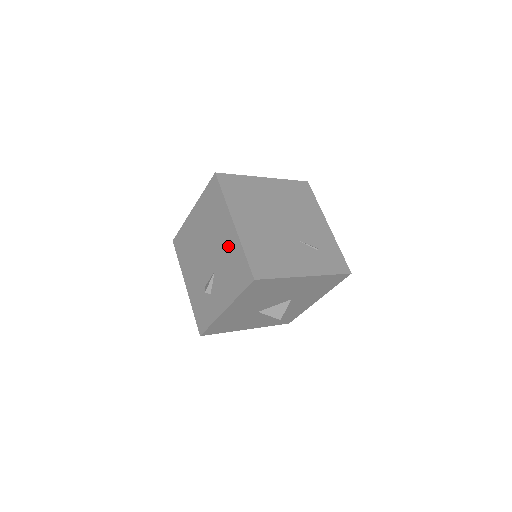
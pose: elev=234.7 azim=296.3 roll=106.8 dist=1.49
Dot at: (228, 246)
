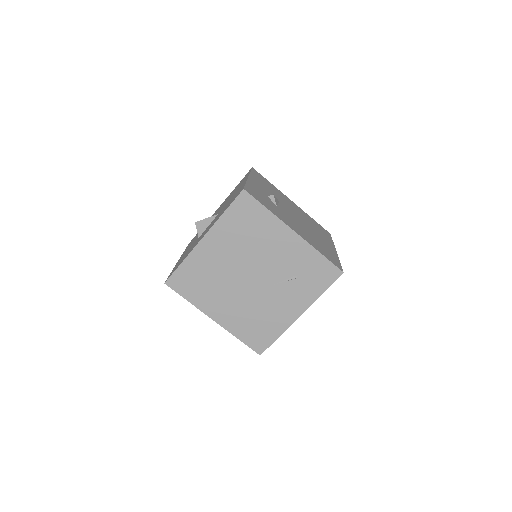
Dot at: occluded
